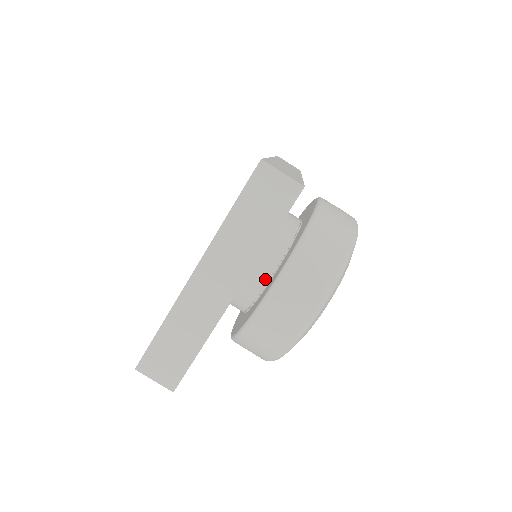
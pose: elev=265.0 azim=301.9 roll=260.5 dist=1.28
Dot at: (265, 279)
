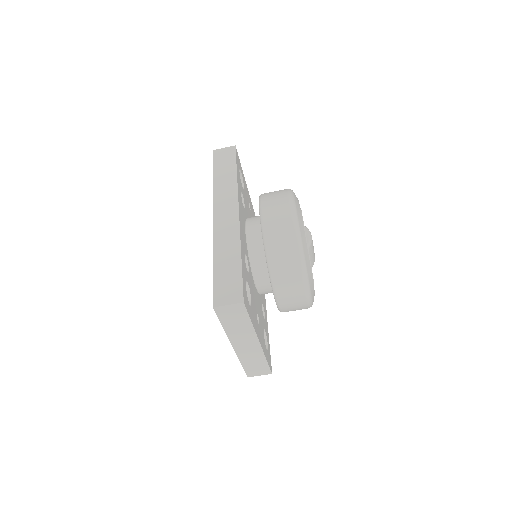
Dot at: (270, 286)
